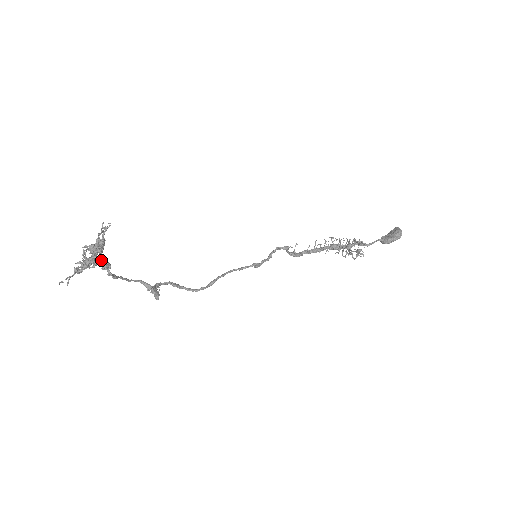
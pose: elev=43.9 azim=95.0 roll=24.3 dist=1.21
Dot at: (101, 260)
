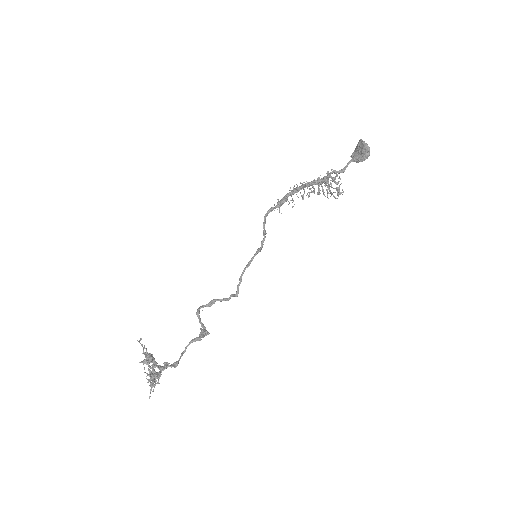
Dot at: (161, 370)
